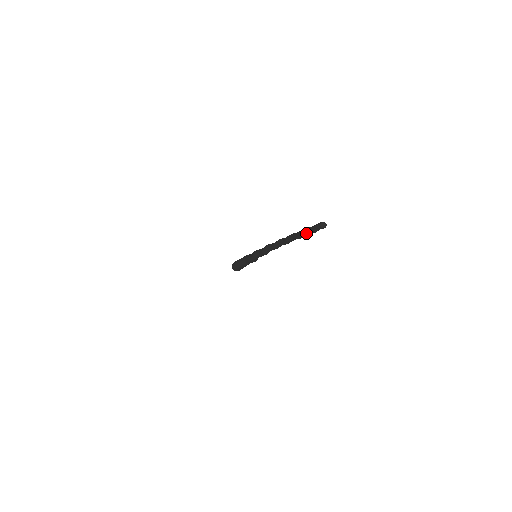
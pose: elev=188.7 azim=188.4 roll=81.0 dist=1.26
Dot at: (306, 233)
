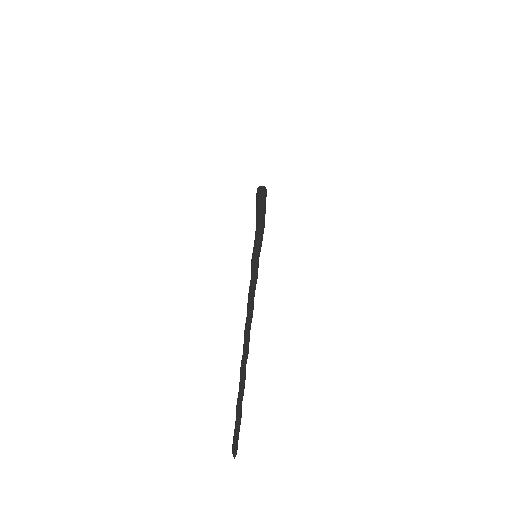
Dot at: (237, 415)
